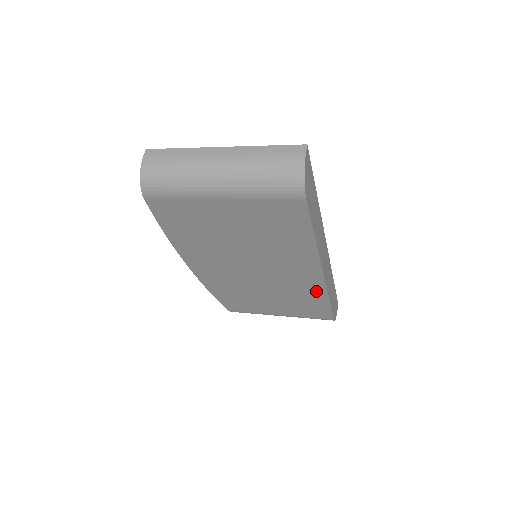
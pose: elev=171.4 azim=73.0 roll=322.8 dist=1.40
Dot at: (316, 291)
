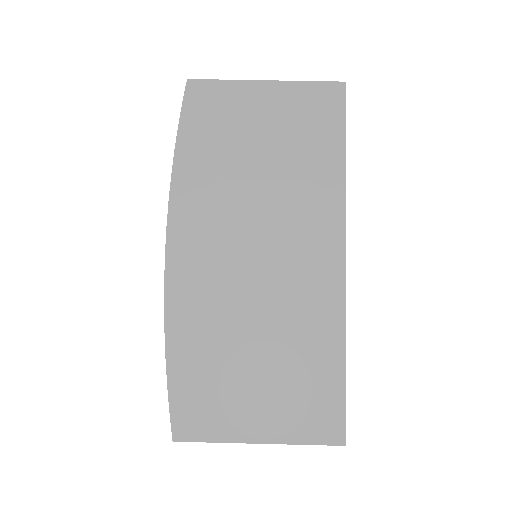
Dot at: occluded
